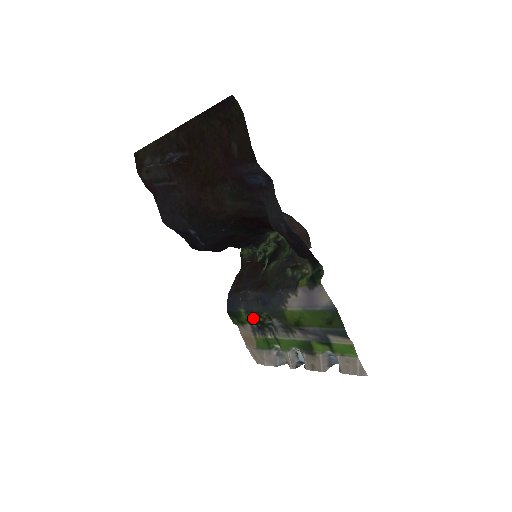
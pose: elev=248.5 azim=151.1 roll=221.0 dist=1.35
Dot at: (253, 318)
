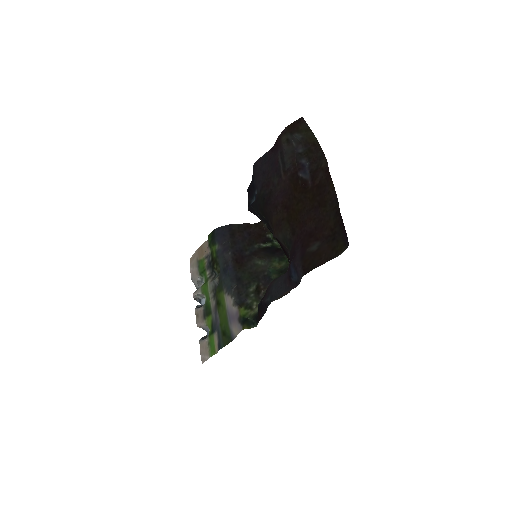
Dot at: (215, 258)
